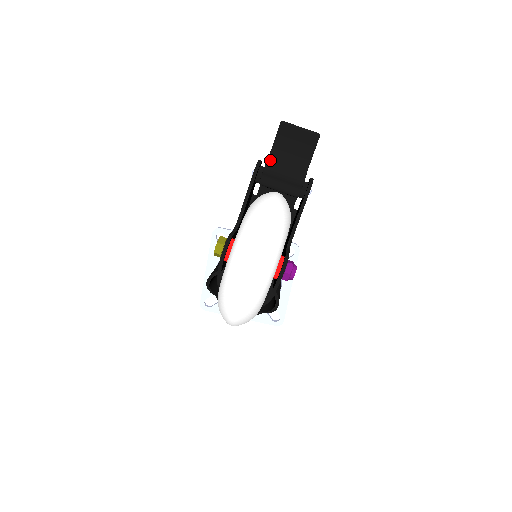
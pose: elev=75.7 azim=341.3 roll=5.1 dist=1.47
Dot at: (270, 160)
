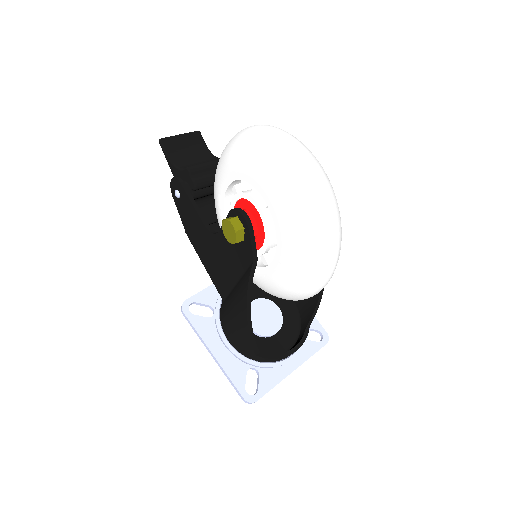
Dot at: (183, 168)
